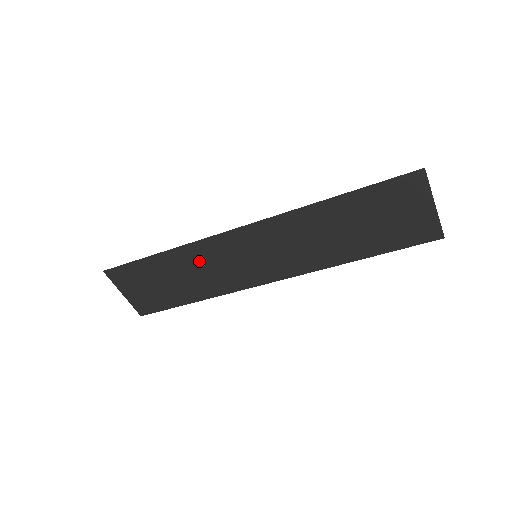
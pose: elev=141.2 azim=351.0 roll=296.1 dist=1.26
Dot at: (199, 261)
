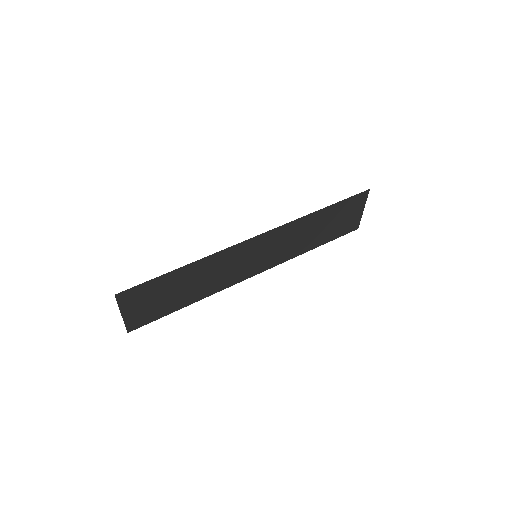
Dot at: (213, 267)
